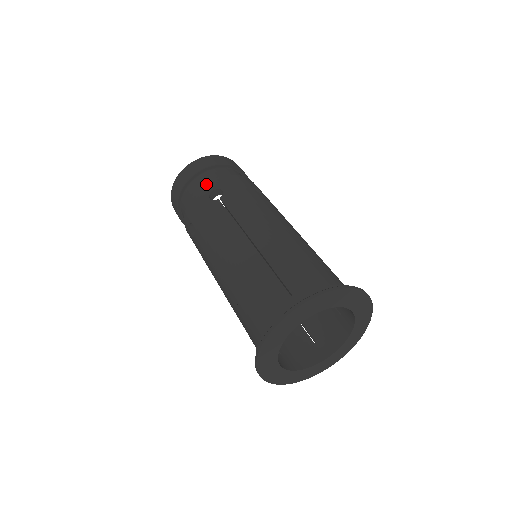
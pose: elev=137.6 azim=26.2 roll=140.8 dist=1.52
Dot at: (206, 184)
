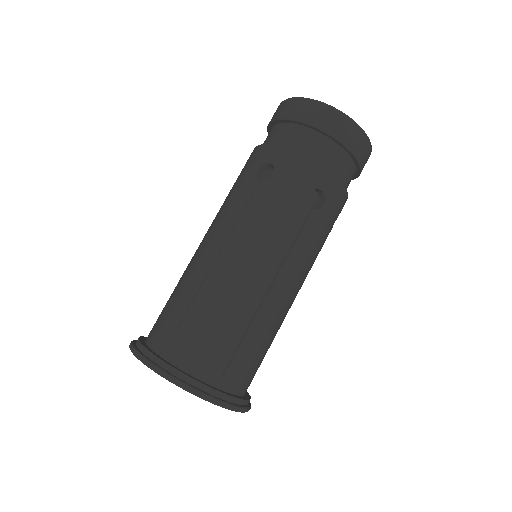
Dot at: (329, 173)
